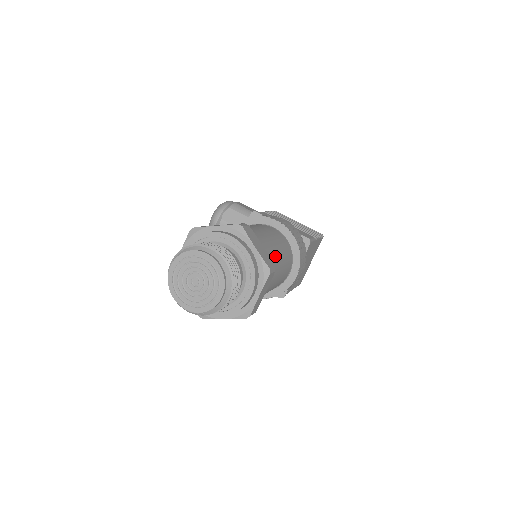
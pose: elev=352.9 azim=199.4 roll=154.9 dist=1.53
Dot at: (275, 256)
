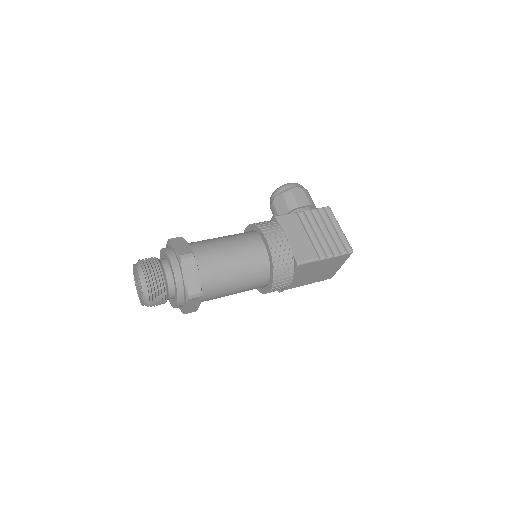
Dot at: (227, 278)
